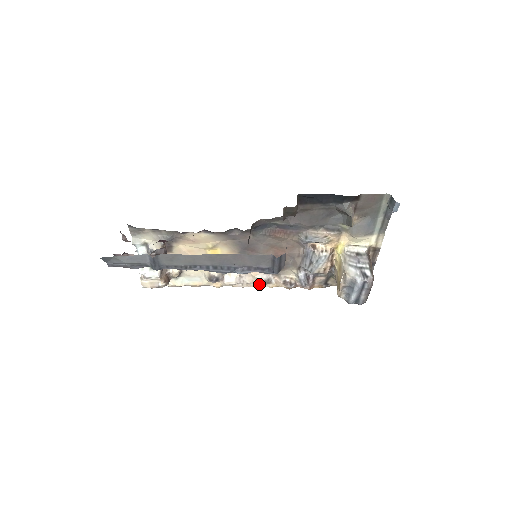
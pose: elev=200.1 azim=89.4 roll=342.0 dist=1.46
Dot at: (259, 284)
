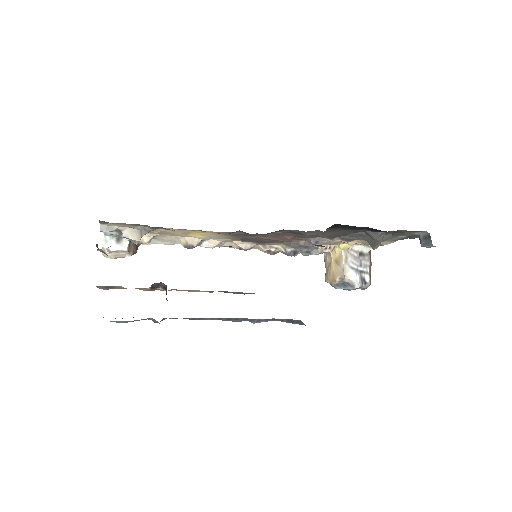
Dot at: occluded
